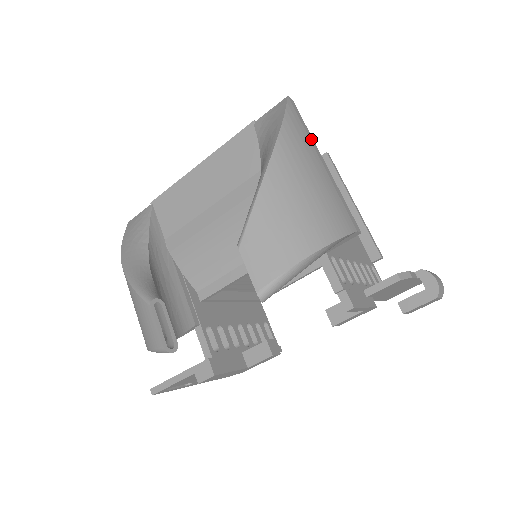
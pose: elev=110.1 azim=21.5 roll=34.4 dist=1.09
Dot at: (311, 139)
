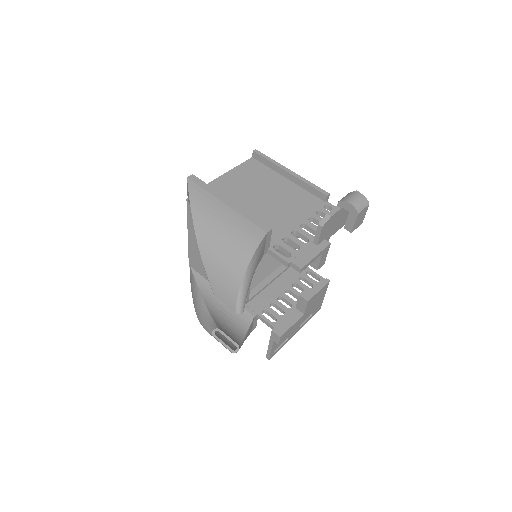
Dot at: (214, 193)
